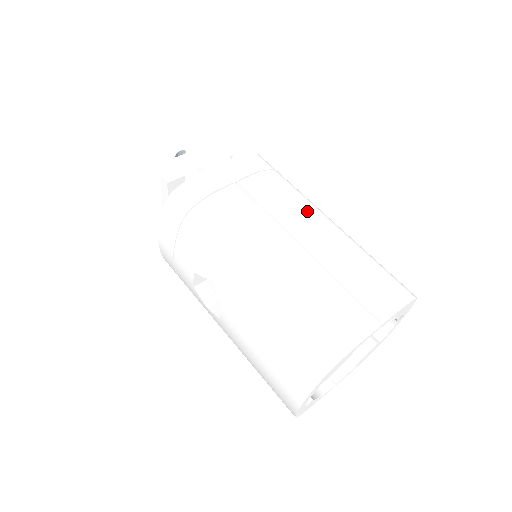
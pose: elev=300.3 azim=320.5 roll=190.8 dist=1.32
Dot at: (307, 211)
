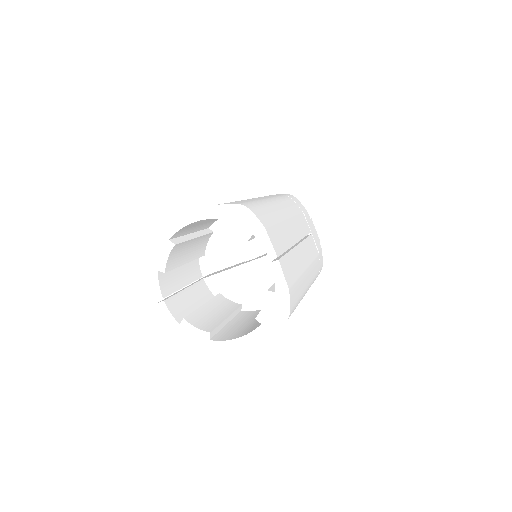
Dot at: (312, 268)
